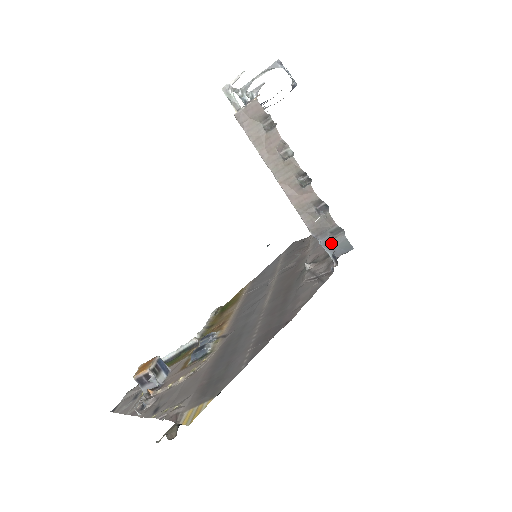
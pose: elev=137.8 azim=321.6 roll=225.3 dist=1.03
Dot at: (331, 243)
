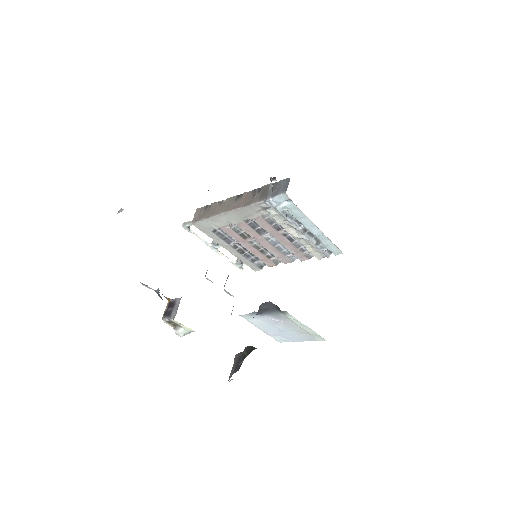
Dot at: (277, 191)
